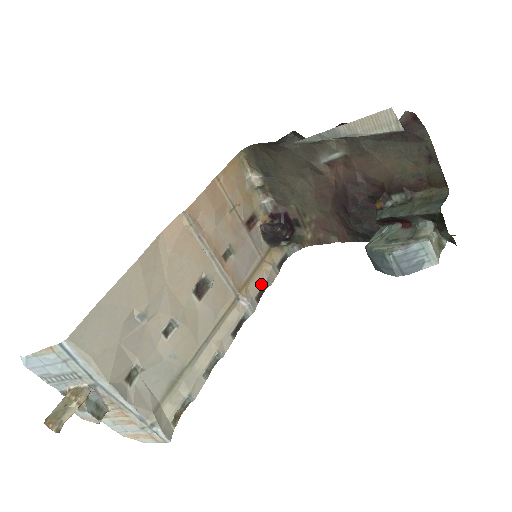
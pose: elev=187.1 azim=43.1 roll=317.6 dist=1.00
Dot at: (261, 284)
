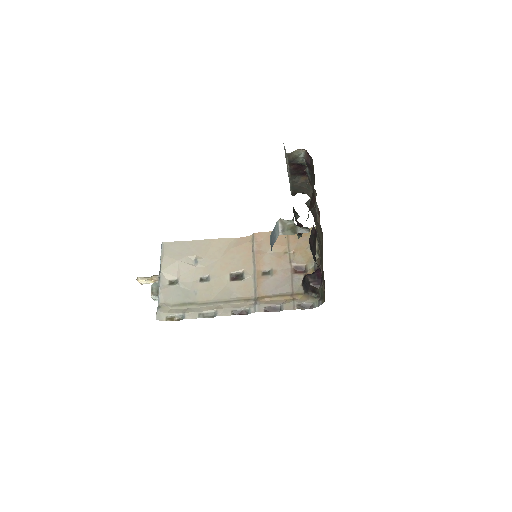
Dot at: (276, 304)
